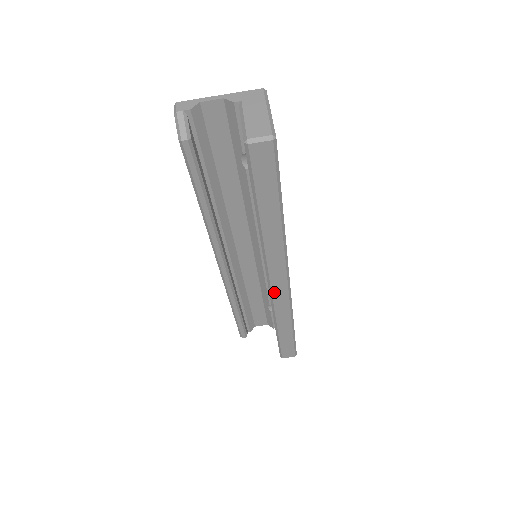
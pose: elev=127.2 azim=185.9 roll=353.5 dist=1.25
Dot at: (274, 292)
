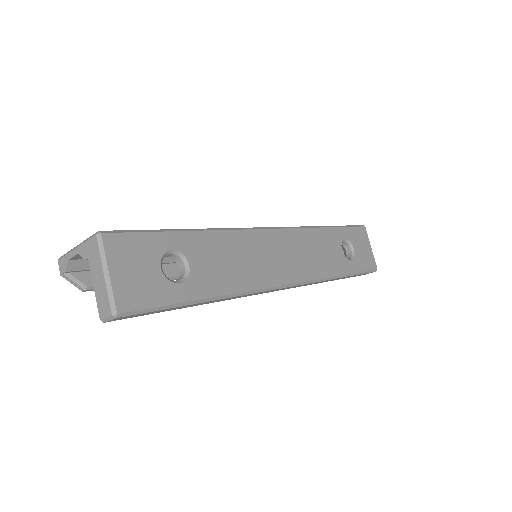
Dot at: (283, 289)
